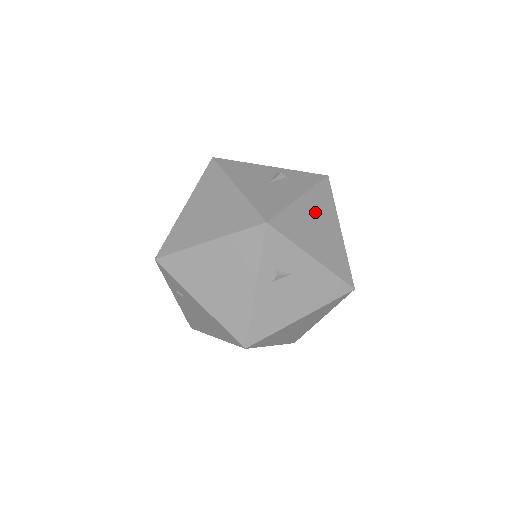
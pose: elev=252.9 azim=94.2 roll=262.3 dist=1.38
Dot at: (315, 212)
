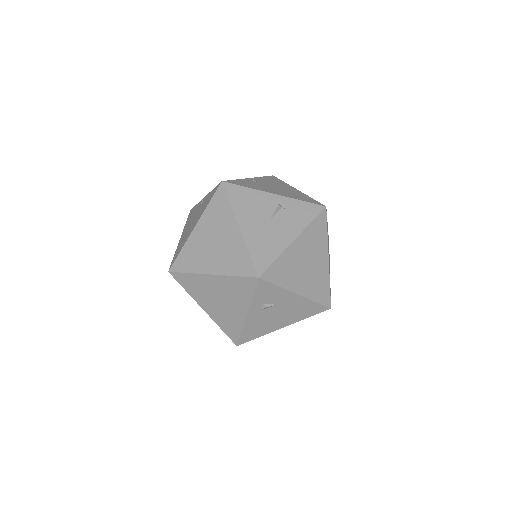
Dot at: (306, 250)
